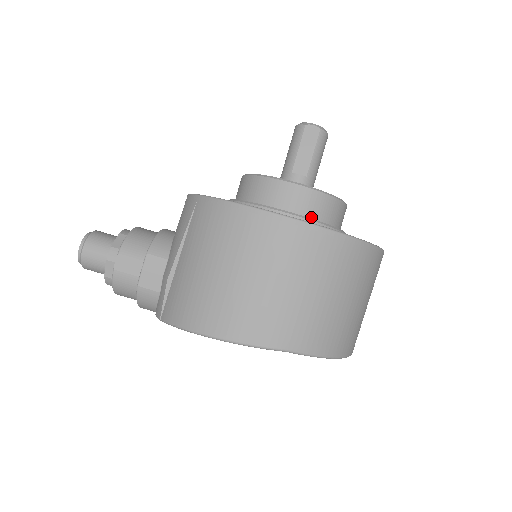
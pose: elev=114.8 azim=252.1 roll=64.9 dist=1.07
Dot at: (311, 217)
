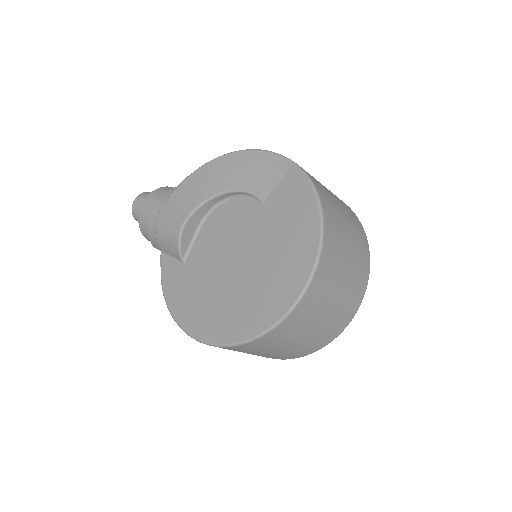
Dot at: occluded
